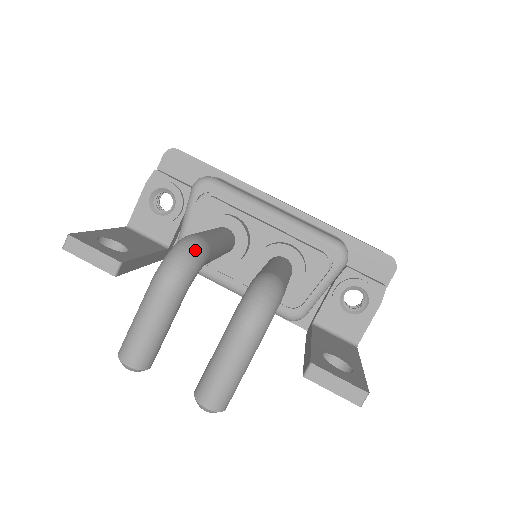
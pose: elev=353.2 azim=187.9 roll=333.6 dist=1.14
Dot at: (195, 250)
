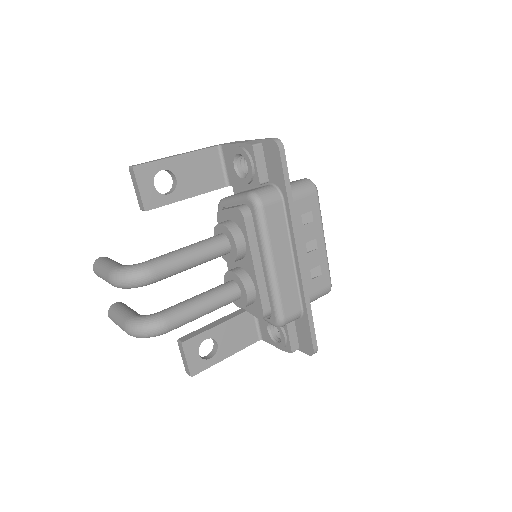
Dot at: (136, 283)
